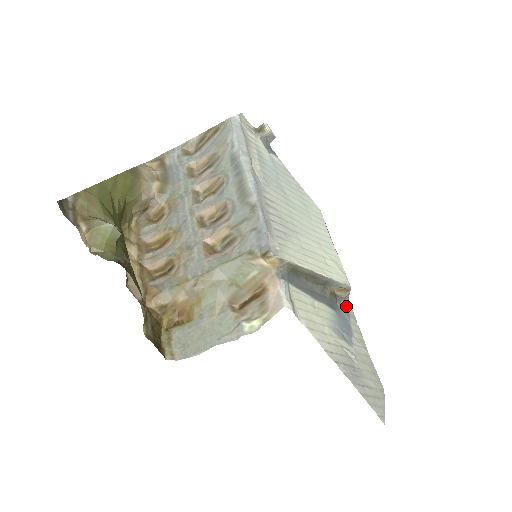
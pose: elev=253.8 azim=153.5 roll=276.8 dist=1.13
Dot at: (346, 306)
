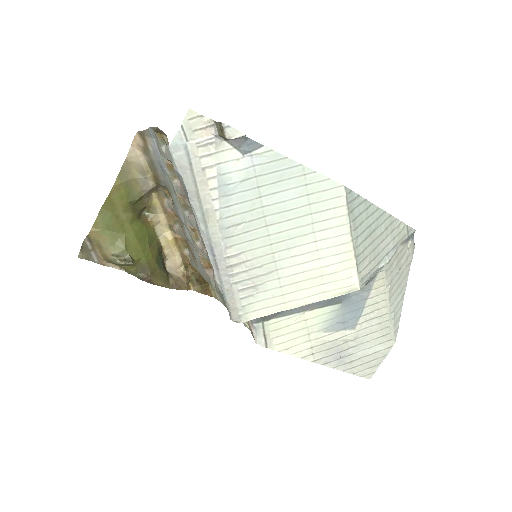
Dot at: (368, 282)
